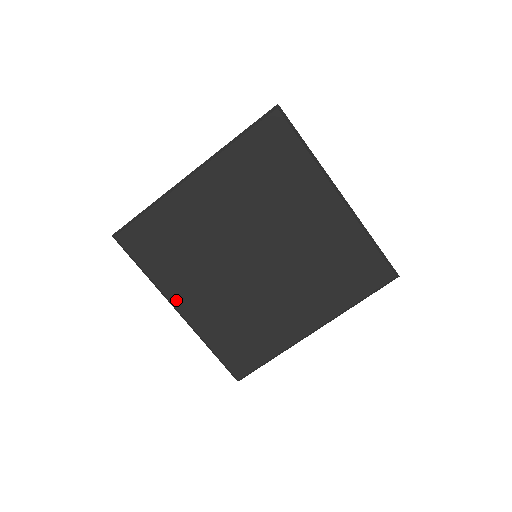
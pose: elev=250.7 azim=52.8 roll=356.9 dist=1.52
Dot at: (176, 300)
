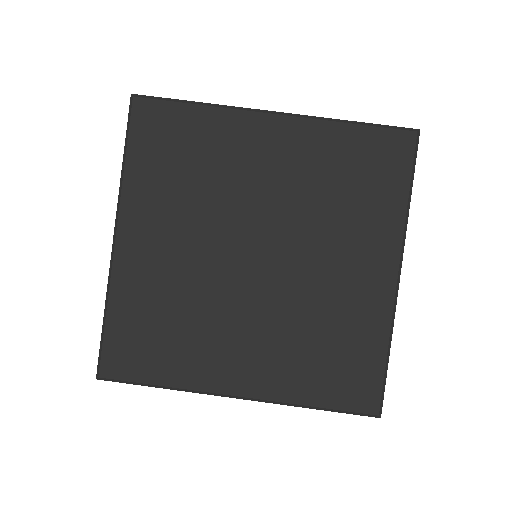
Dot at: (126, 222)
